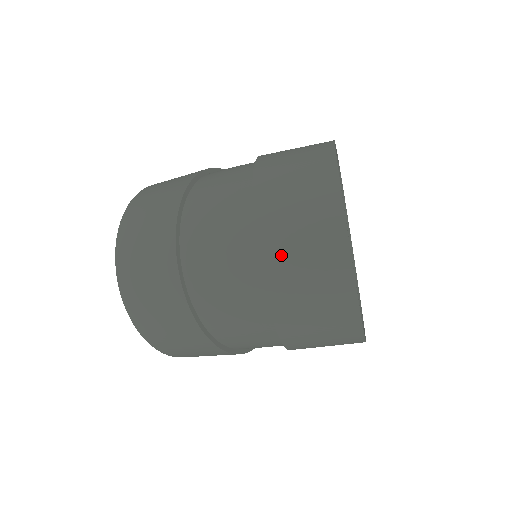
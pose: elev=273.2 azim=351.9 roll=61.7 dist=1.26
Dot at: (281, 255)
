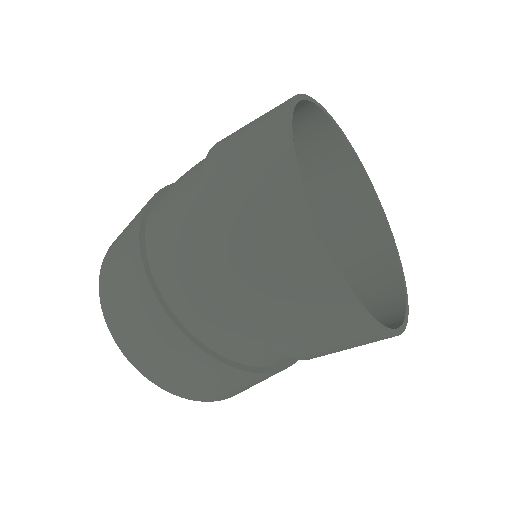
Dot at: (224, 149)
